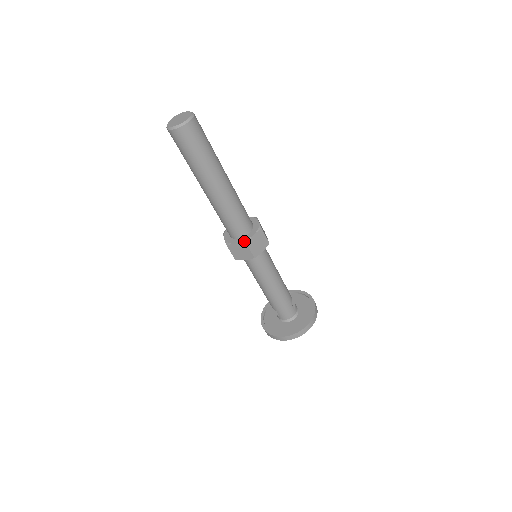
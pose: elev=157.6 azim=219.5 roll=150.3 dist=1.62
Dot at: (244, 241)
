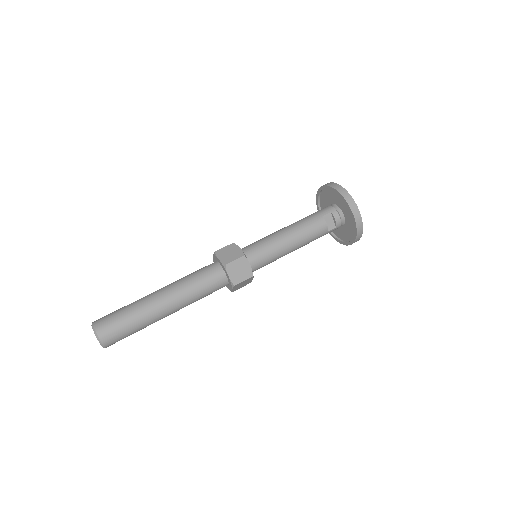
Dot at: occluded
